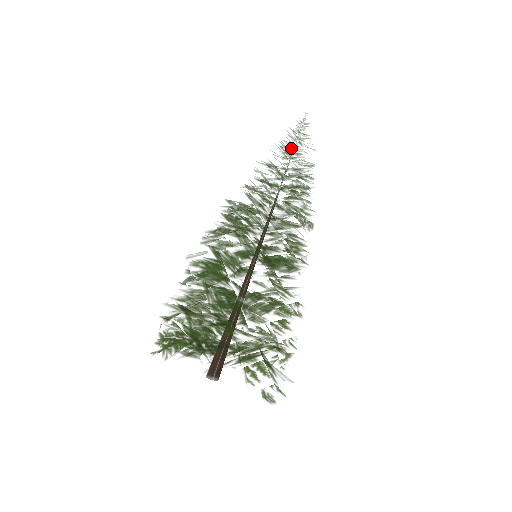
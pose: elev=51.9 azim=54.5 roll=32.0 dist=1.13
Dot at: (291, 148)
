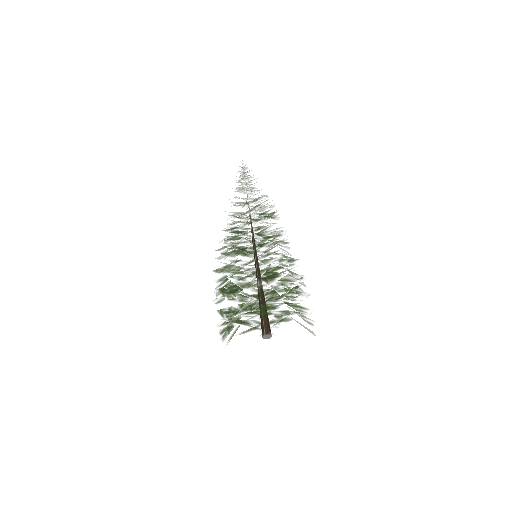
Dot at: (244, 185)
